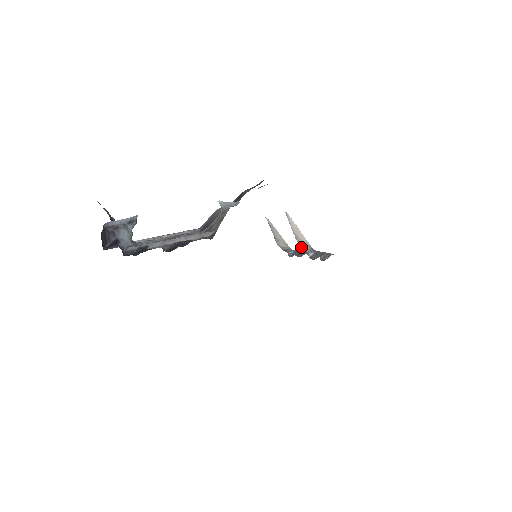
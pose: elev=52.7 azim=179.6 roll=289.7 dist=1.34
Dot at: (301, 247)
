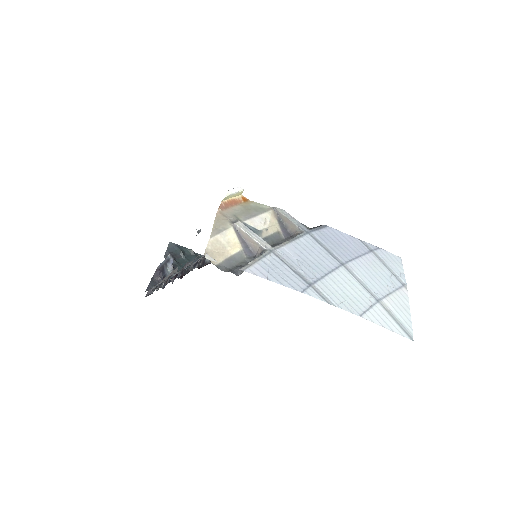
Dot at: (255, 251)
